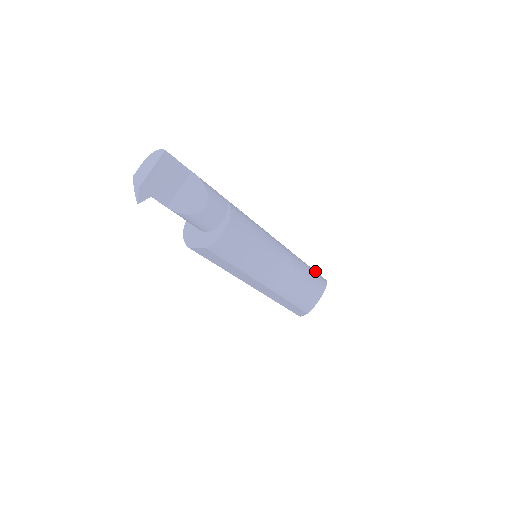
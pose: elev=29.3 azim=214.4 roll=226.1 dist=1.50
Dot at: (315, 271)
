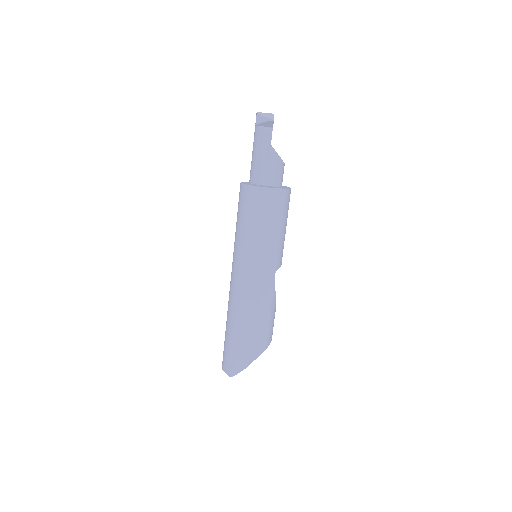
Dot at: occluded
